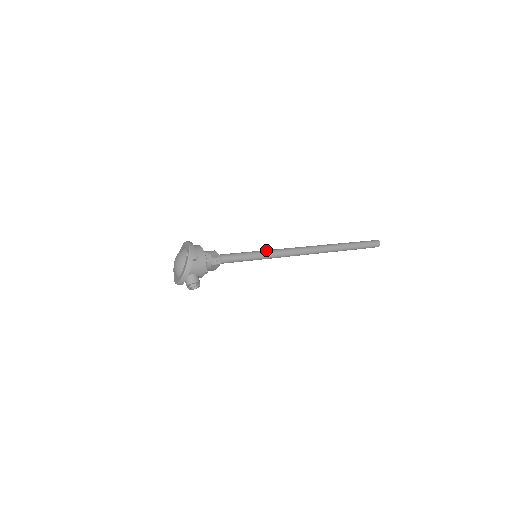
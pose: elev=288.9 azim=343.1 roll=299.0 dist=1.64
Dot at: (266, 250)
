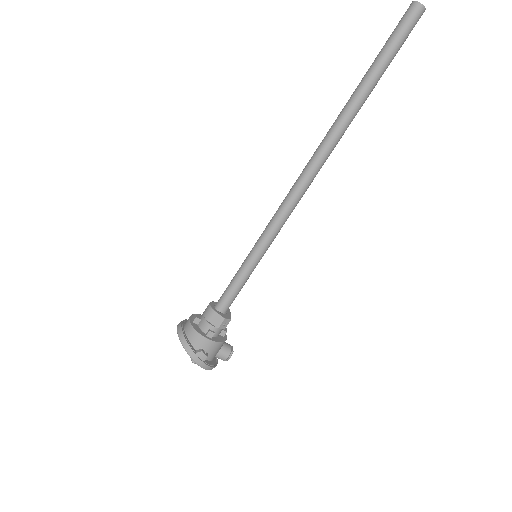
Dot at: (261, 240)
